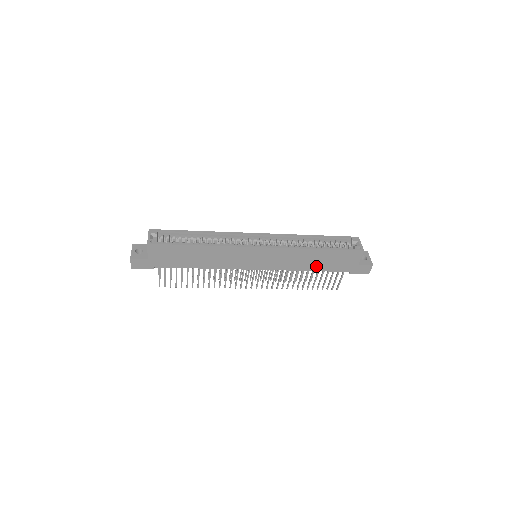
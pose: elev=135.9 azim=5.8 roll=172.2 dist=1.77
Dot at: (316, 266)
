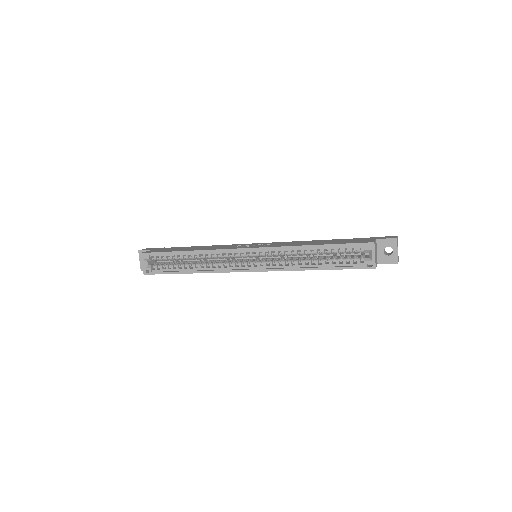
Dot at: occluded
